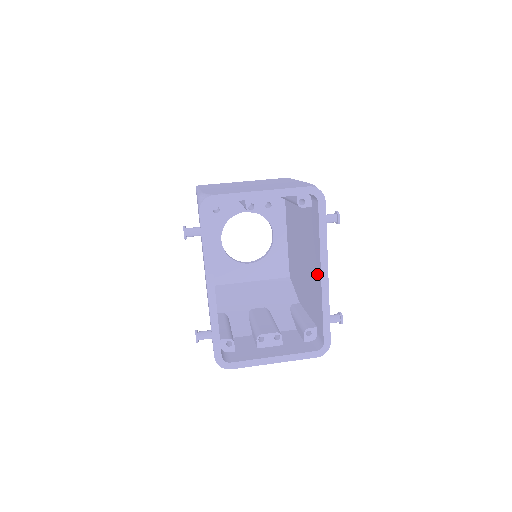
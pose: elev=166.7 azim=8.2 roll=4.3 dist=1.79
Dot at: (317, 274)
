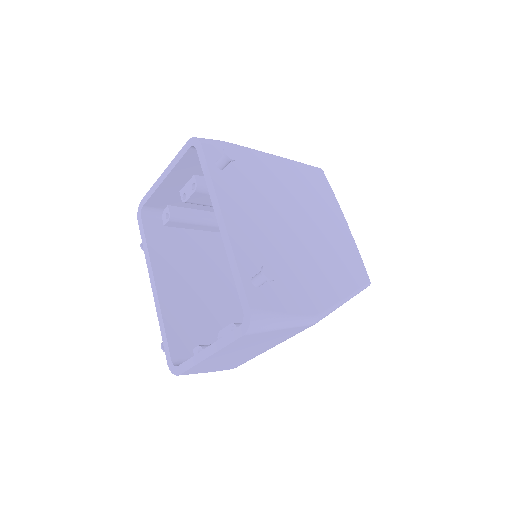
Dot at: occluded
